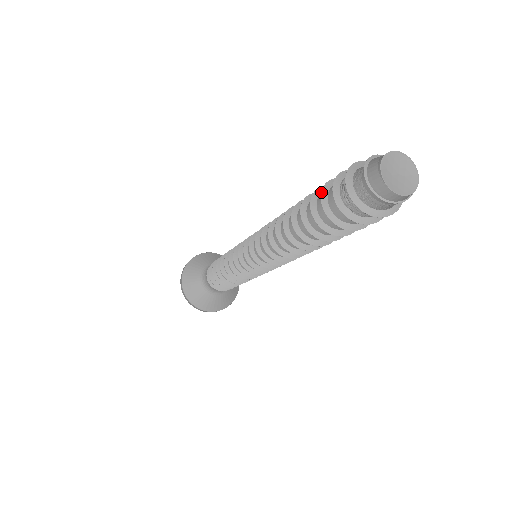
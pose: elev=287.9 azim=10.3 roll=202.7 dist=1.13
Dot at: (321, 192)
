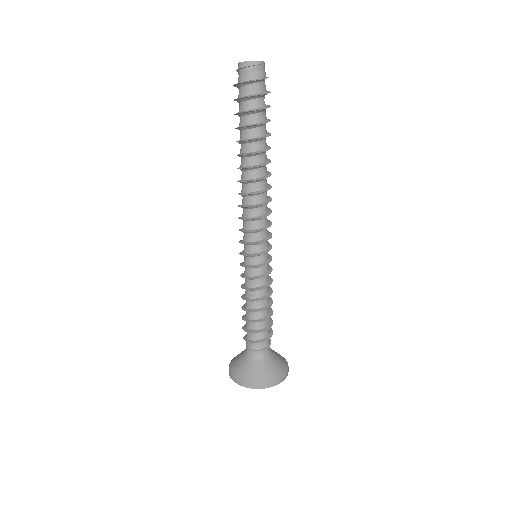
Dot at: occluded
